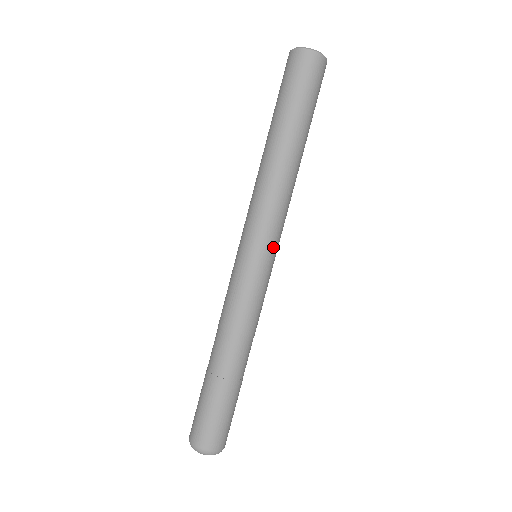
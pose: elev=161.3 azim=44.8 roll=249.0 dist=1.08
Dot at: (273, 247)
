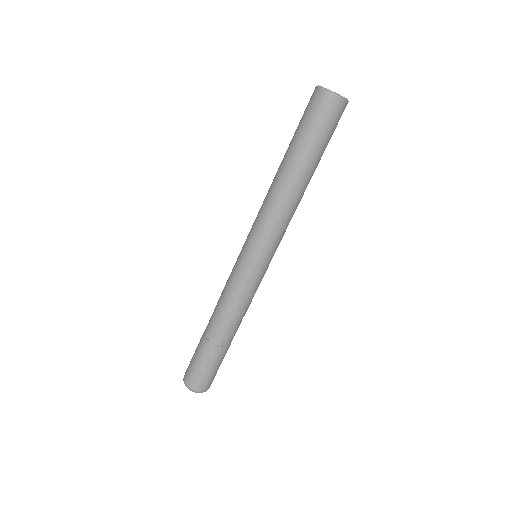
Dot at: (261, 252)
